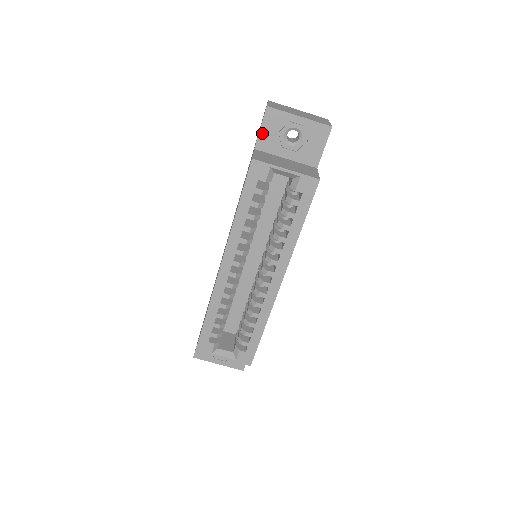
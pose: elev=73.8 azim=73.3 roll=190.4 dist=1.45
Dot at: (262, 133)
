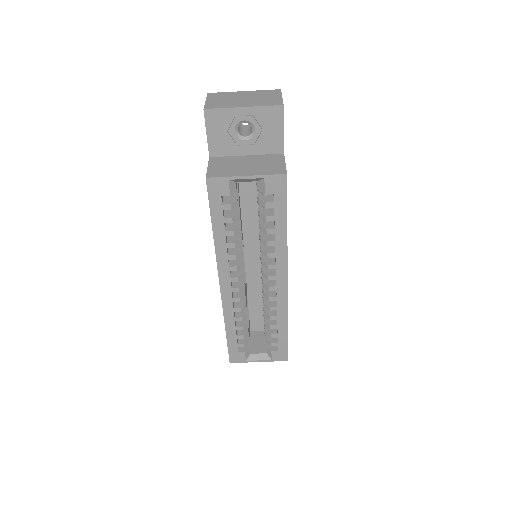
Dot at: (210, 139)
